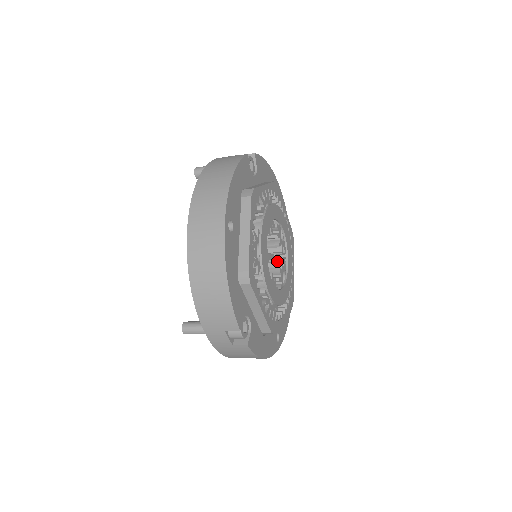
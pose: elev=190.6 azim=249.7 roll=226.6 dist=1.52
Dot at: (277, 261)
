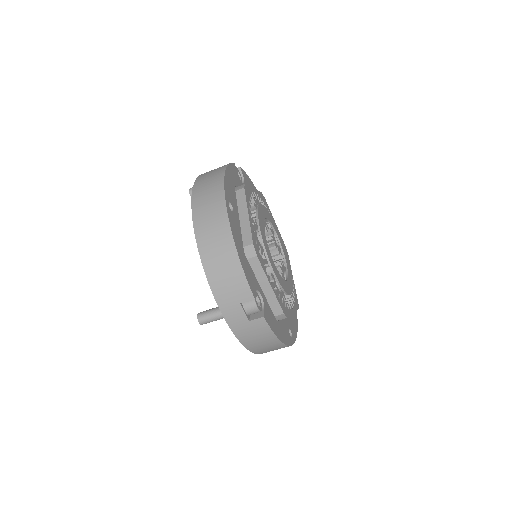
Dot at: (276, 262)
